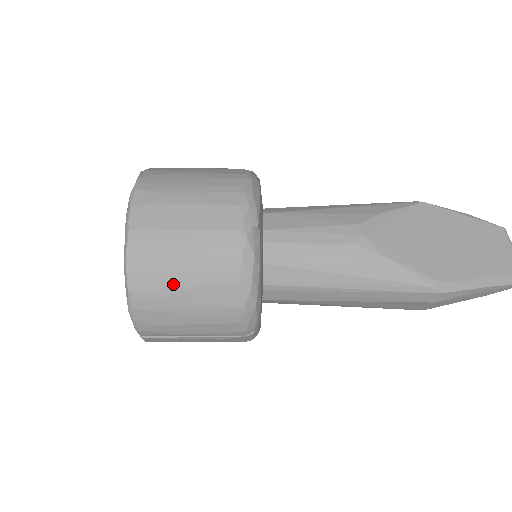
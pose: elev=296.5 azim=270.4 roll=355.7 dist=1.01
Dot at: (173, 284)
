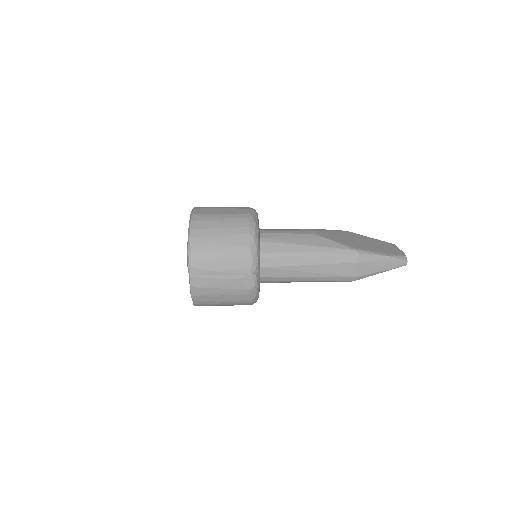
Dot at: (213, 234)
